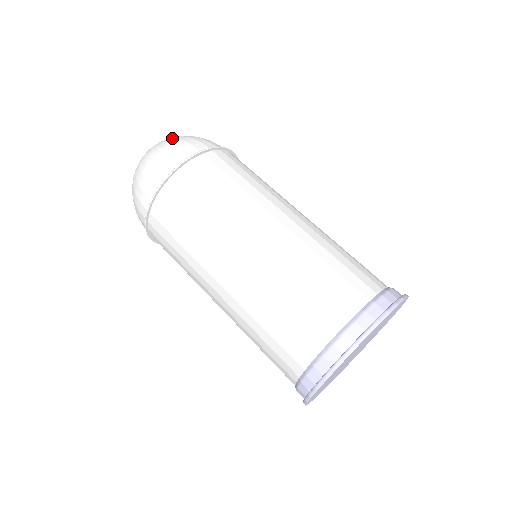
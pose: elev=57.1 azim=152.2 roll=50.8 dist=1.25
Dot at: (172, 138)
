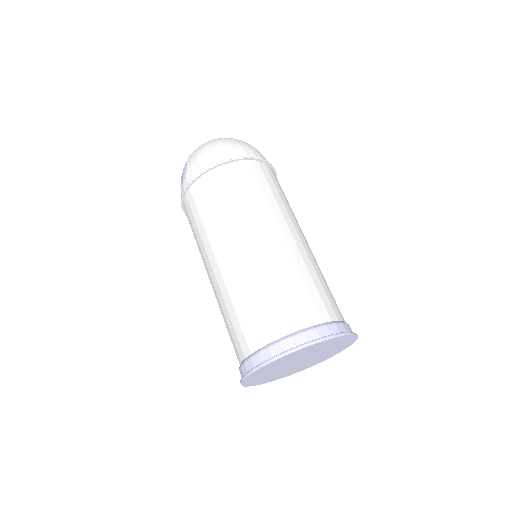
Dot at: occluded
